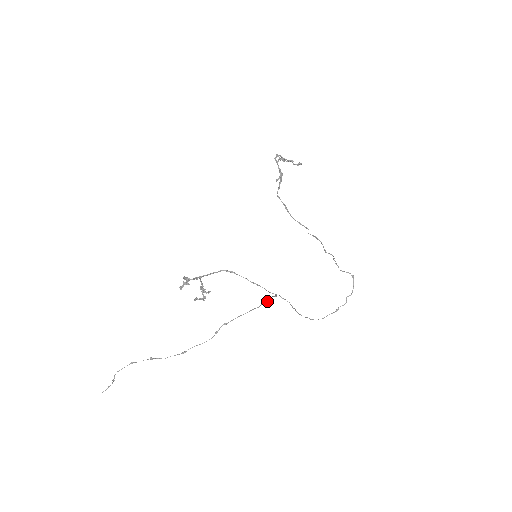
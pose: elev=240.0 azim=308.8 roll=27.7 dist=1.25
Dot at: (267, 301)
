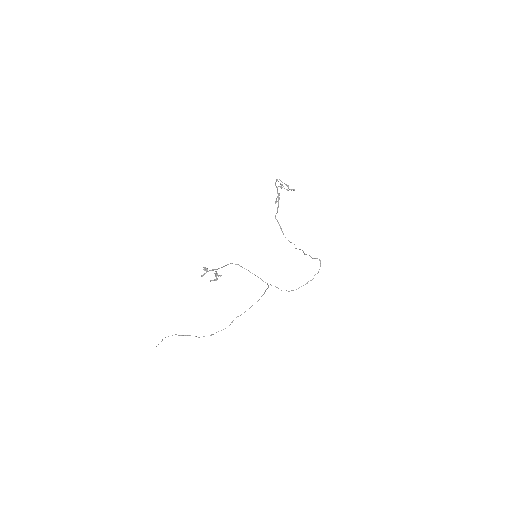
Dot at: occluded
